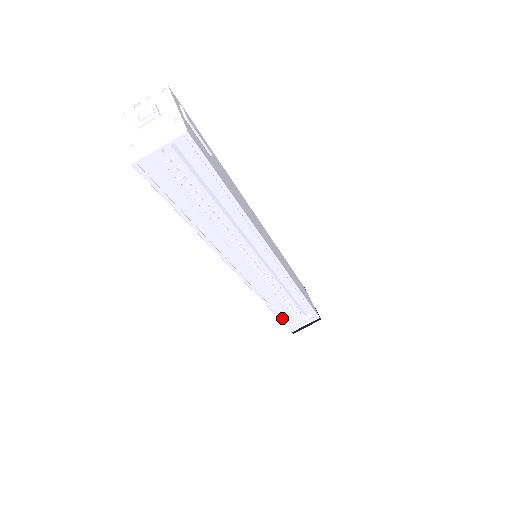
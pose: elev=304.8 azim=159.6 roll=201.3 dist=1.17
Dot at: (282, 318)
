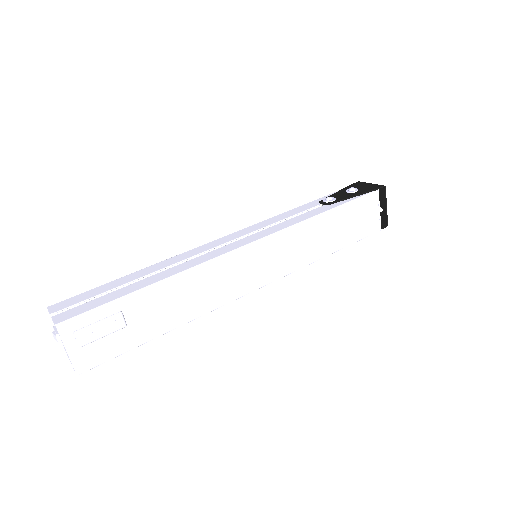
Dot at: occluded
